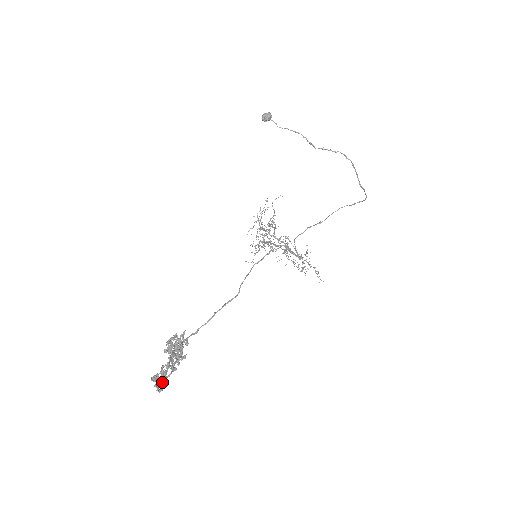
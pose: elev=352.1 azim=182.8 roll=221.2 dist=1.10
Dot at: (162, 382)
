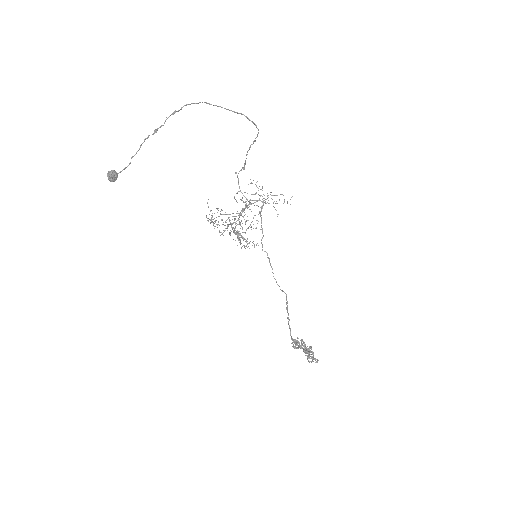
Dot at: (315, 360)
